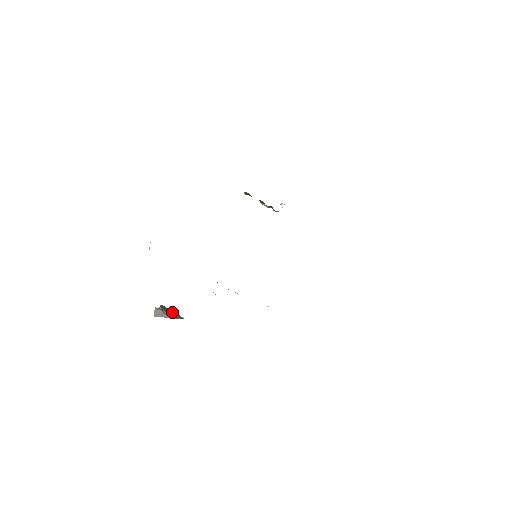
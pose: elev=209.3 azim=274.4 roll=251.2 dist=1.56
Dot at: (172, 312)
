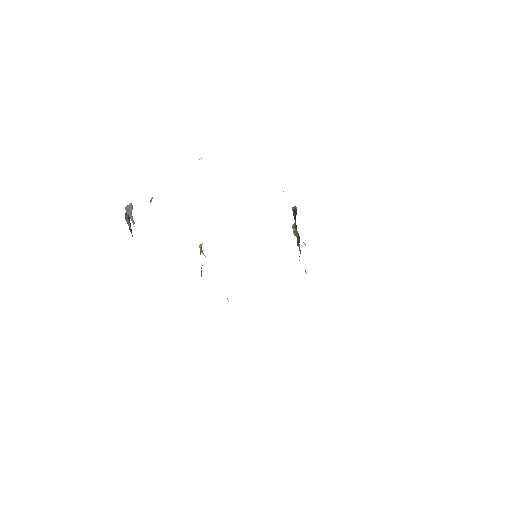
Dot at: occluded
